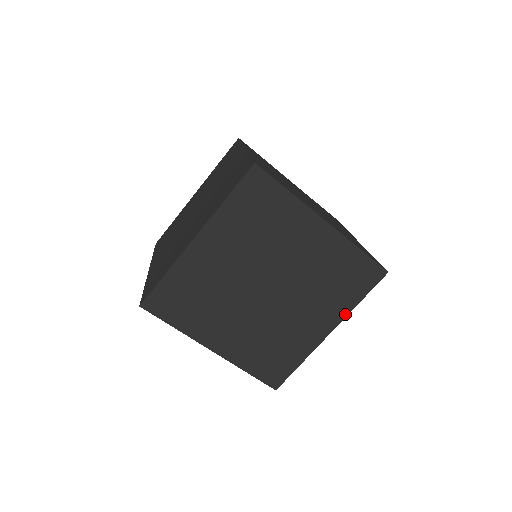
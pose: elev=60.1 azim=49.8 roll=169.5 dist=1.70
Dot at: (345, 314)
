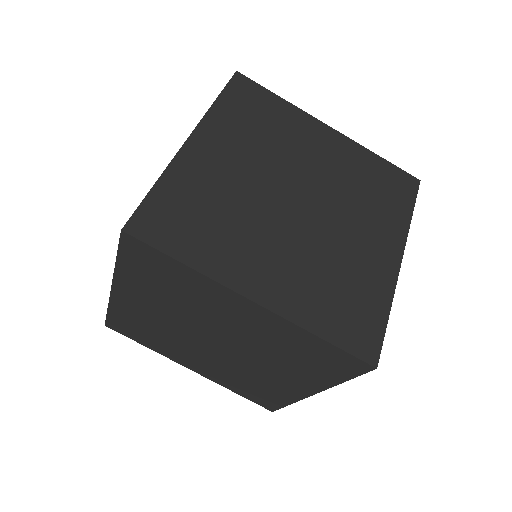
Dot at: (326, 386)
